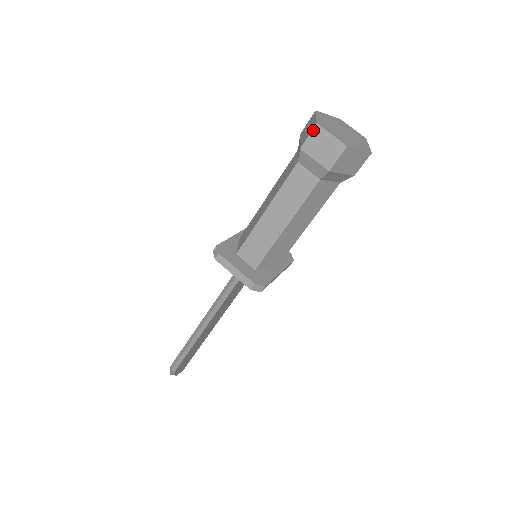
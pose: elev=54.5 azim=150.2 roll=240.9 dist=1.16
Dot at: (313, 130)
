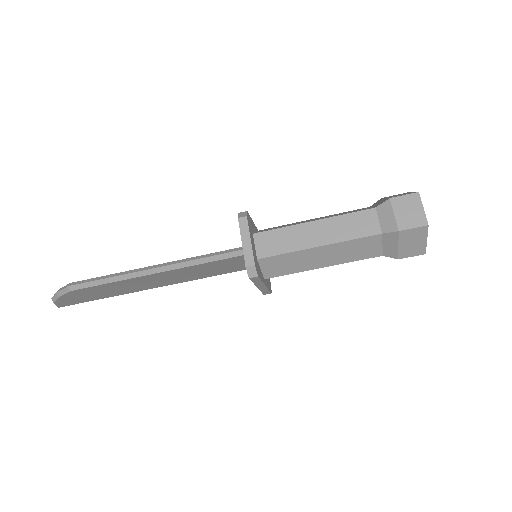
Dot at: (412, 194)
